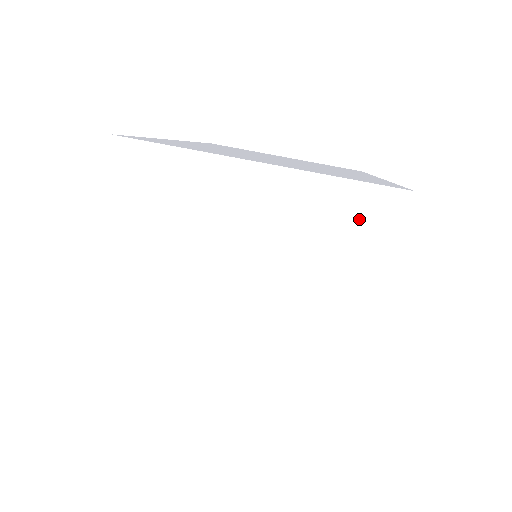
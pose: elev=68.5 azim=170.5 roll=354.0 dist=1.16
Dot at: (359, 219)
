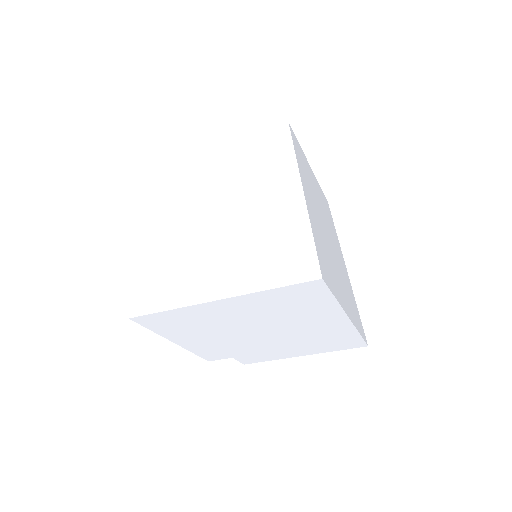
Dot at: (342, 342)
